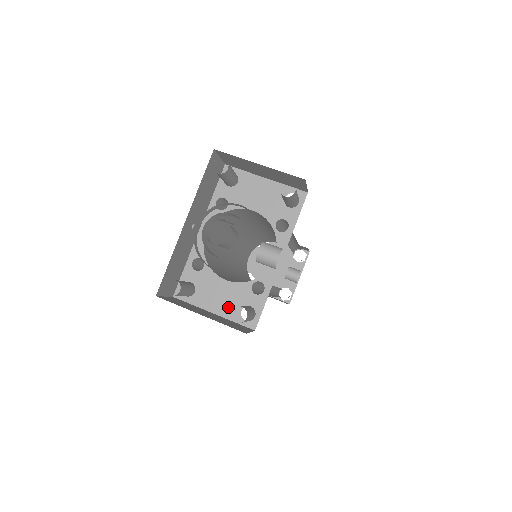
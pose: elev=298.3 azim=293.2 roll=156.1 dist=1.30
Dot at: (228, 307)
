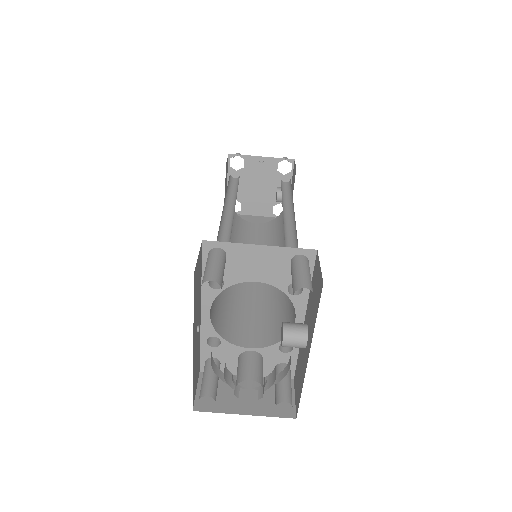
Dot at: occluded
